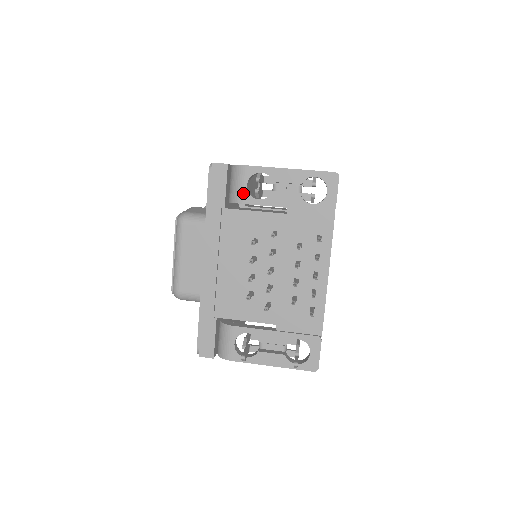
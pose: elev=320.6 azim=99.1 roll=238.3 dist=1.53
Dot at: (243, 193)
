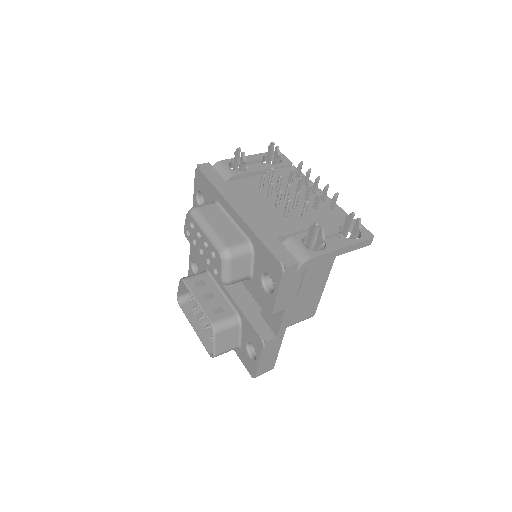
Dot at: (231, 171)
